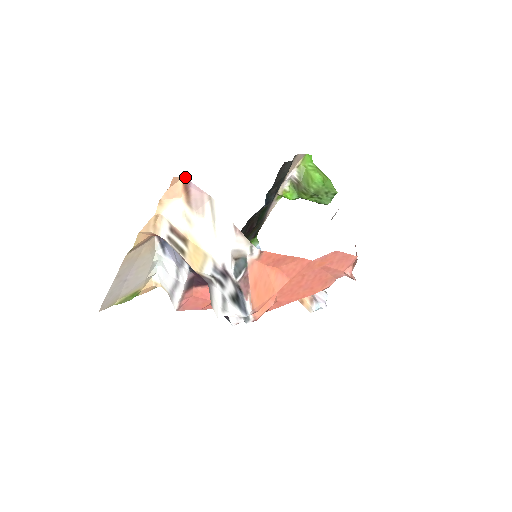
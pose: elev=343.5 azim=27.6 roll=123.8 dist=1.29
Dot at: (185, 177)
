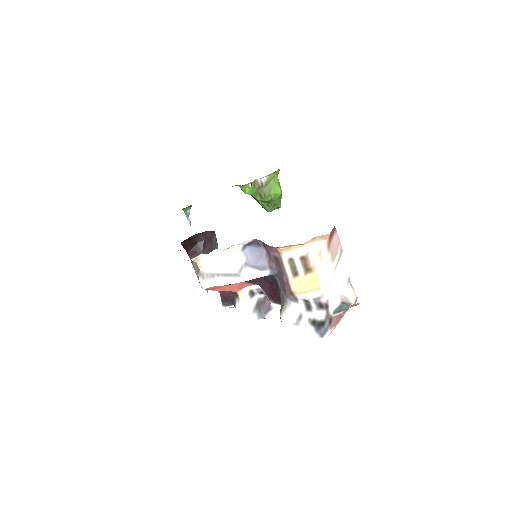
Dot at: occluded
